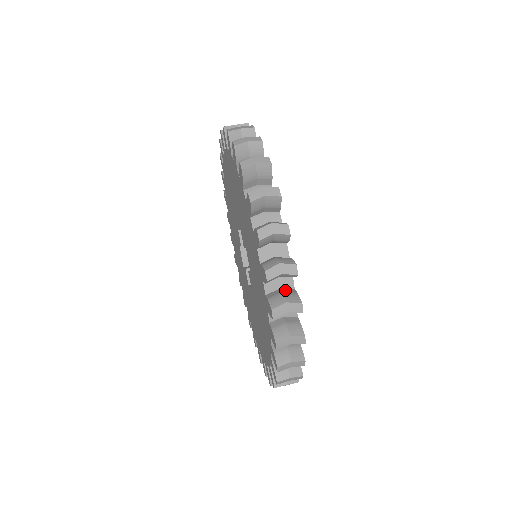
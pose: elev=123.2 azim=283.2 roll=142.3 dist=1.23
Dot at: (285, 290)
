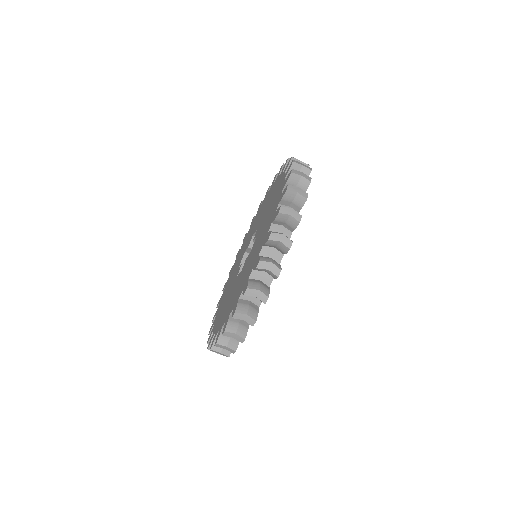
Dot at: occluded
